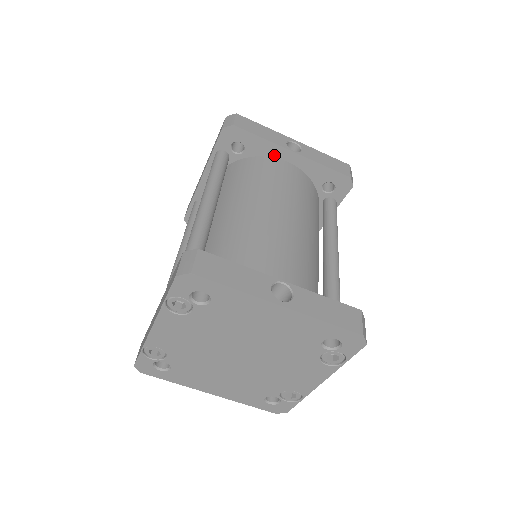
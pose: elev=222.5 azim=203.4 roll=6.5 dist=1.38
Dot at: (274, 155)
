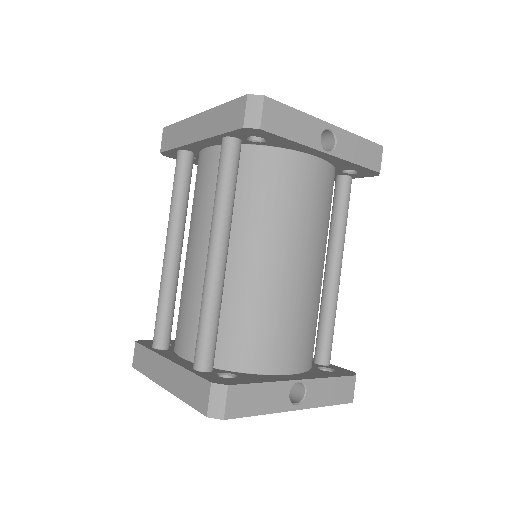
Dot at: (301, 150)
